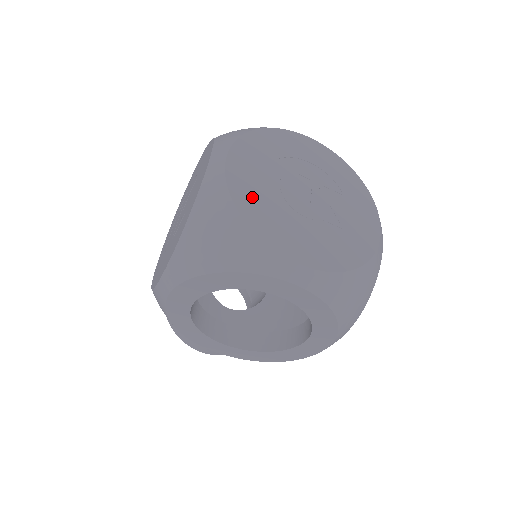
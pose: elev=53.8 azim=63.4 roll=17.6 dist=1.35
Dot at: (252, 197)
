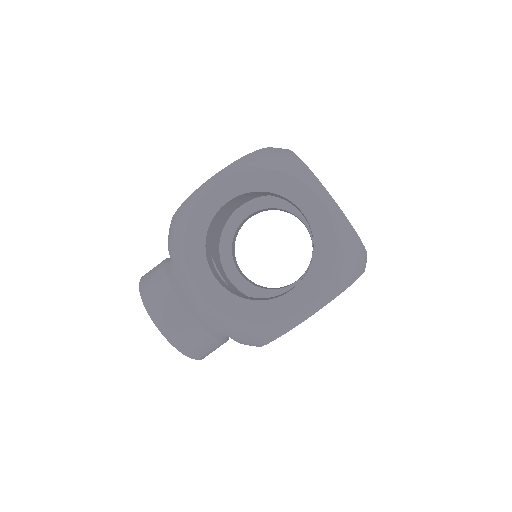
Dot at: occluded
